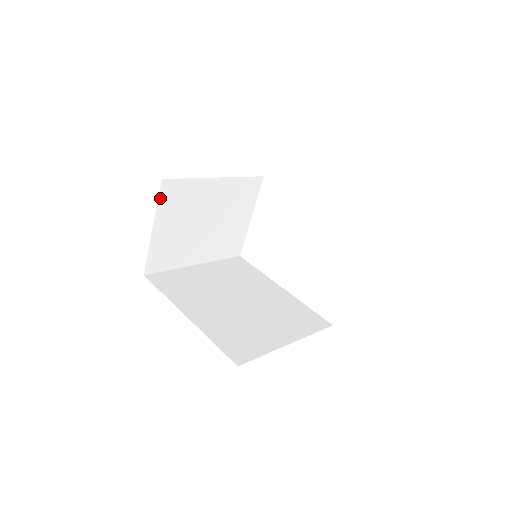
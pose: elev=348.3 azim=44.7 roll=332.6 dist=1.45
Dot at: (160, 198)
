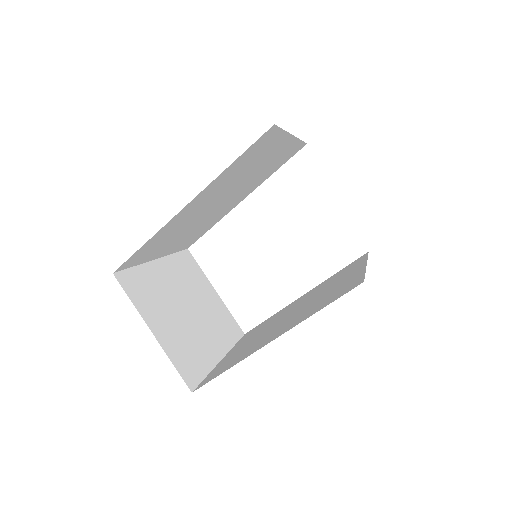
Dot at: (128, 295)
